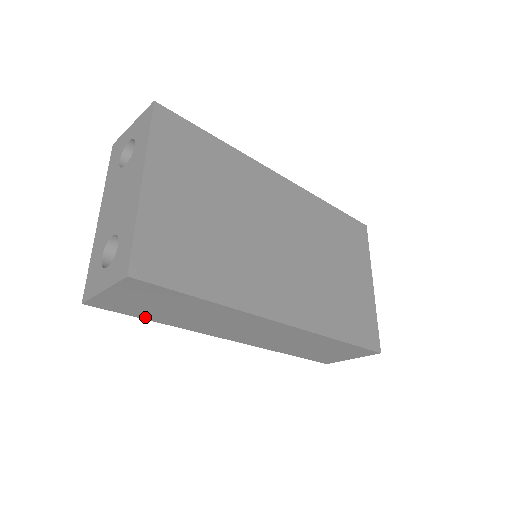
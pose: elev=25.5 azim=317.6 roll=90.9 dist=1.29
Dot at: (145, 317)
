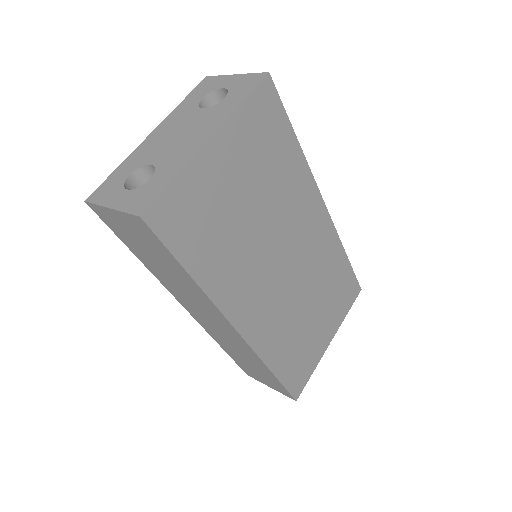
Dot at: (129, 247)
